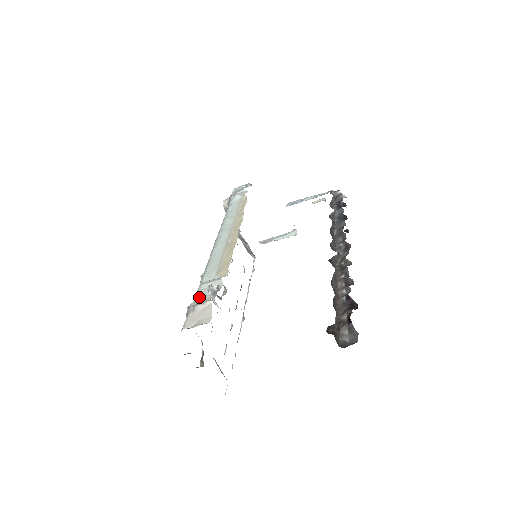
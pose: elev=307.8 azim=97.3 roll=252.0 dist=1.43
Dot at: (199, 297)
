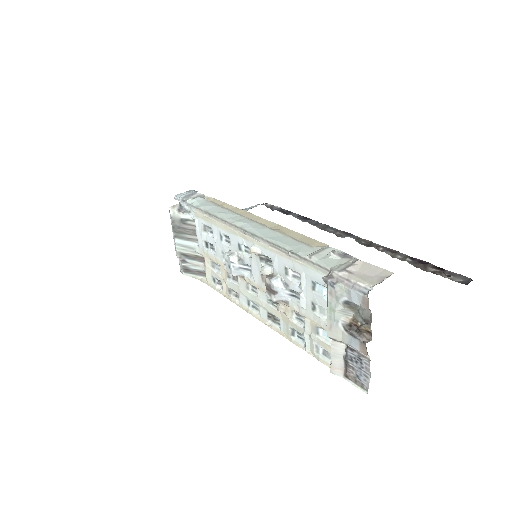
Dot at: (330, 265)
